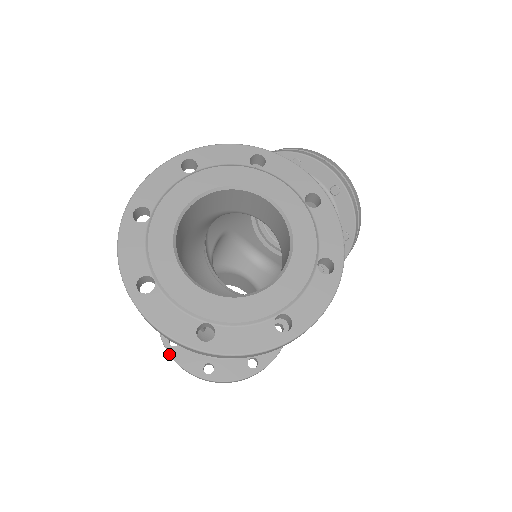
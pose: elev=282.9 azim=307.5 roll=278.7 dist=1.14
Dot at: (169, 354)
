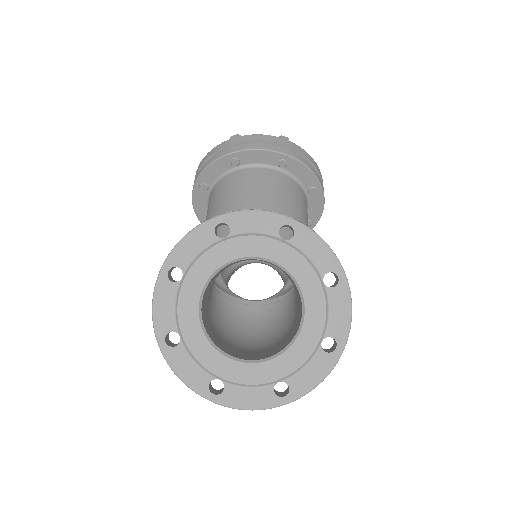
Dot at: occluded
